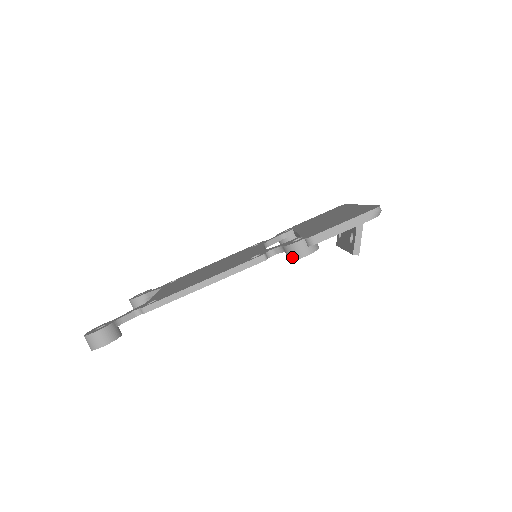
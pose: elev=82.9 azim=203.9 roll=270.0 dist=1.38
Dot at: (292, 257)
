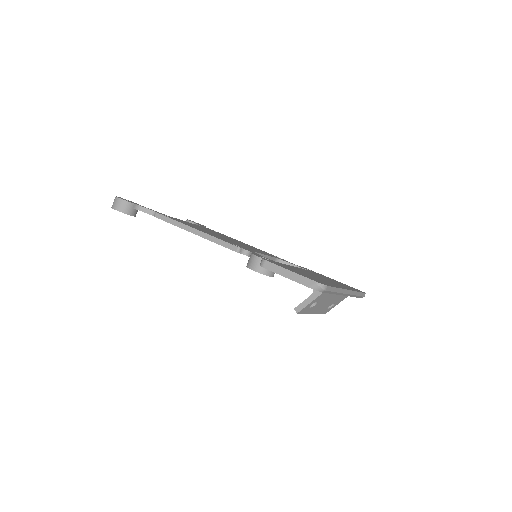
Dot at: (248, 264)
